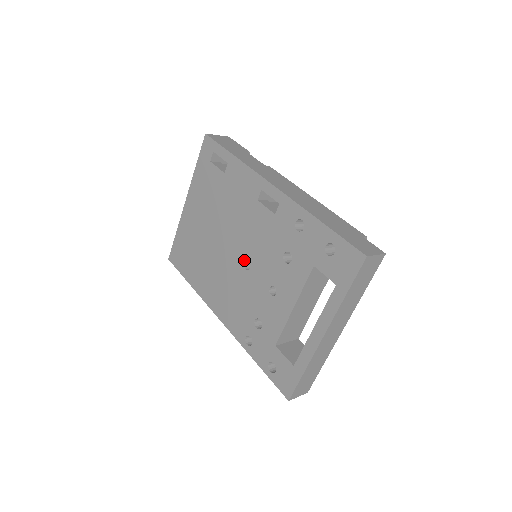
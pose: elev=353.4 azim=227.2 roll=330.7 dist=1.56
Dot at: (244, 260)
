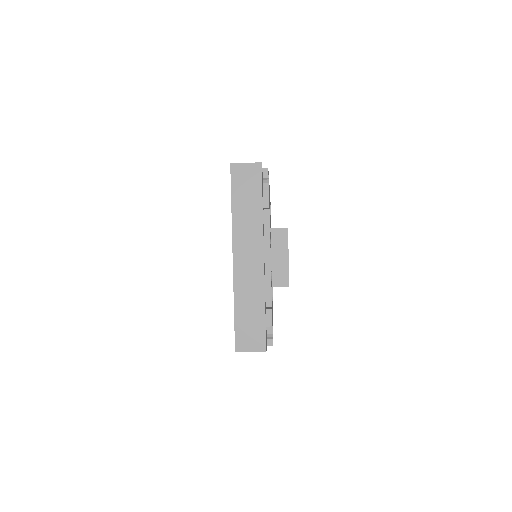
Dot at: occluded
